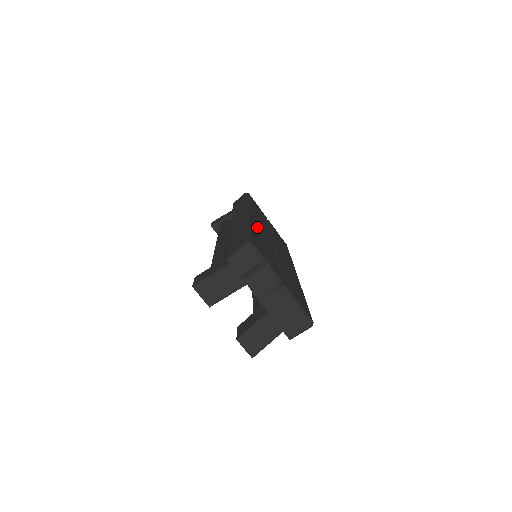
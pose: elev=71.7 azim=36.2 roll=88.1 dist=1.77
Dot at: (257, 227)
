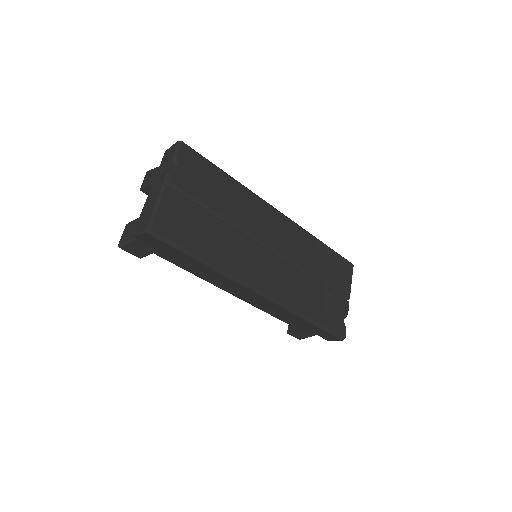
Dot at: (256, 207)
